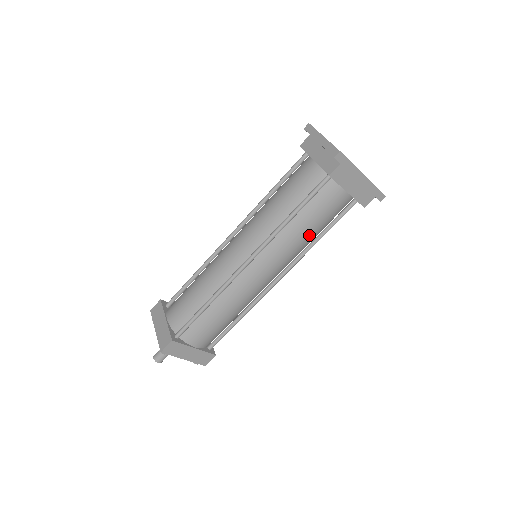
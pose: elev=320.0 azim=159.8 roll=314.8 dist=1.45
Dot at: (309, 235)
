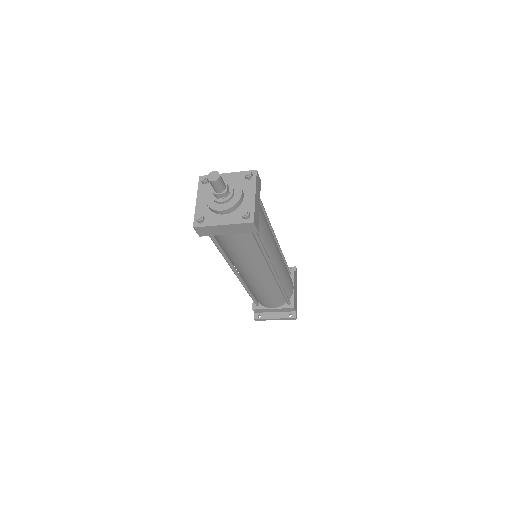
Dot at: (286, 277)
